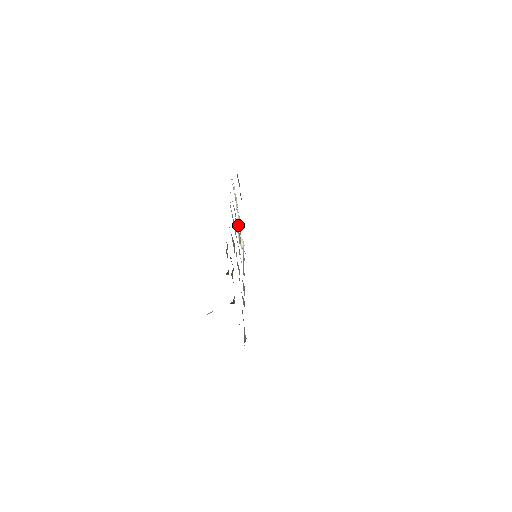
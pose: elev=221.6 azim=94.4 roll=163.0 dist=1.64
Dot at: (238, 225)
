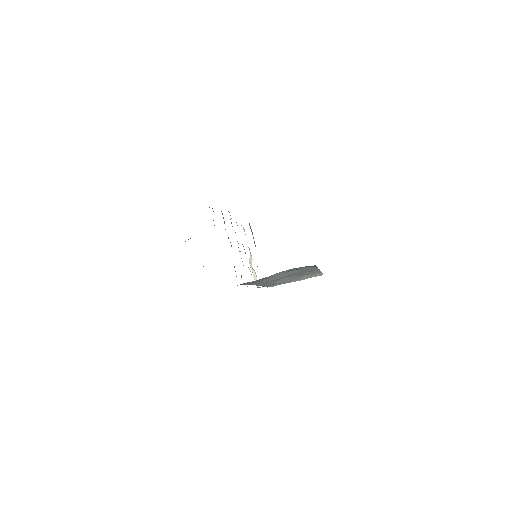
Dot at: (251, 261)
